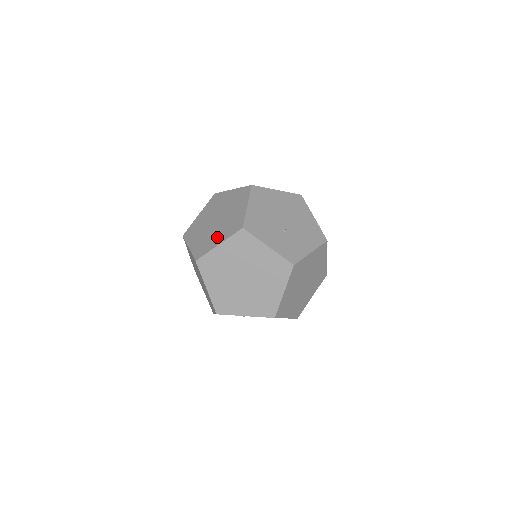
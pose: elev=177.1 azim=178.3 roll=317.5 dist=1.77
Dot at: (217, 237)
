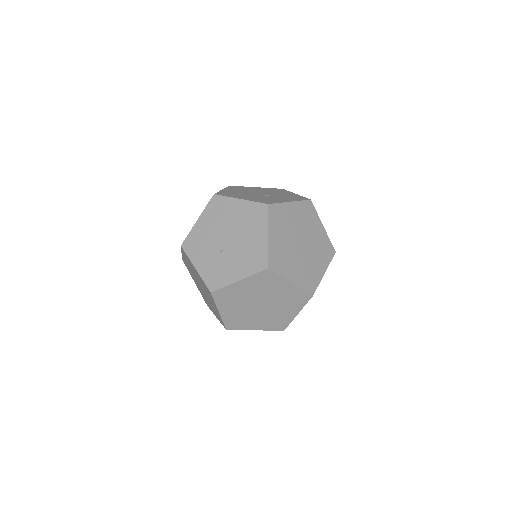
Dot at: occluded
